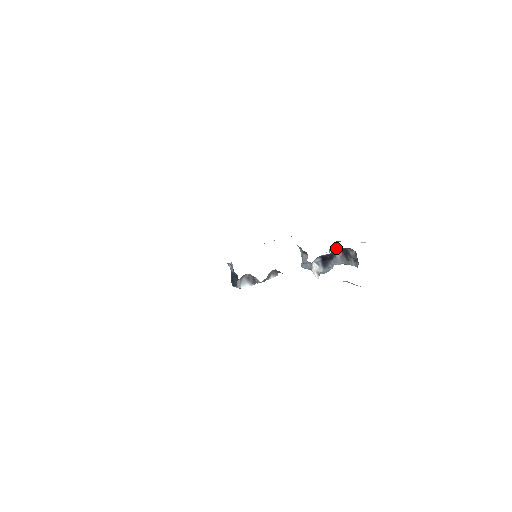
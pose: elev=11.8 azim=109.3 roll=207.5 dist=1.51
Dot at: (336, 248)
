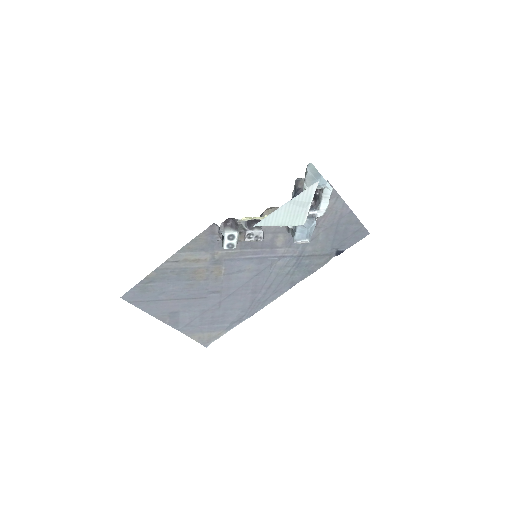
Dot at: (311, 204)
